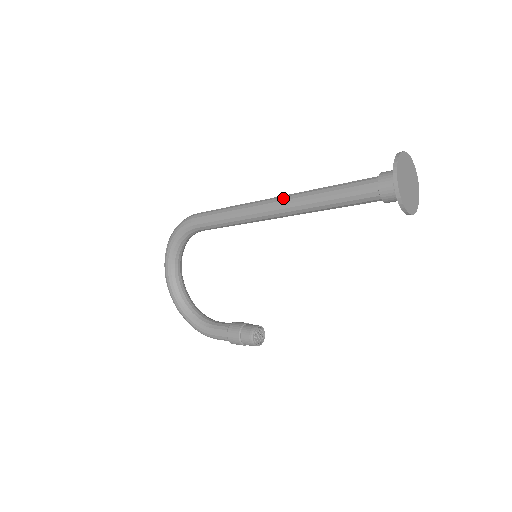
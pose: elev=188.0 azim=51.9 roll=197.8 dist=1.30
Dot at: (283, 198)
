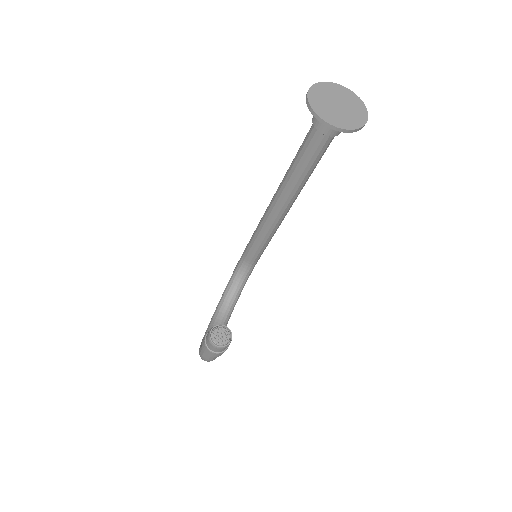
Dot at: occluded
